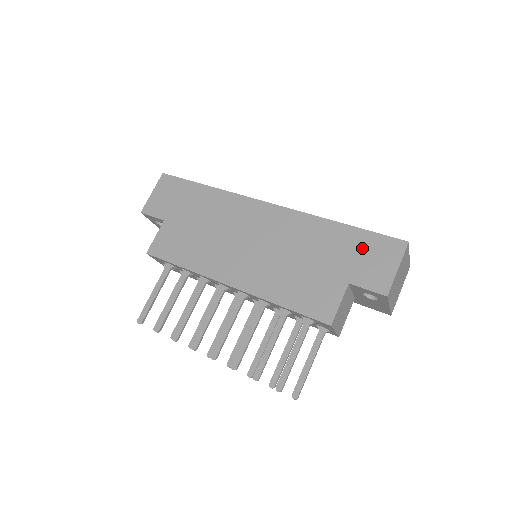
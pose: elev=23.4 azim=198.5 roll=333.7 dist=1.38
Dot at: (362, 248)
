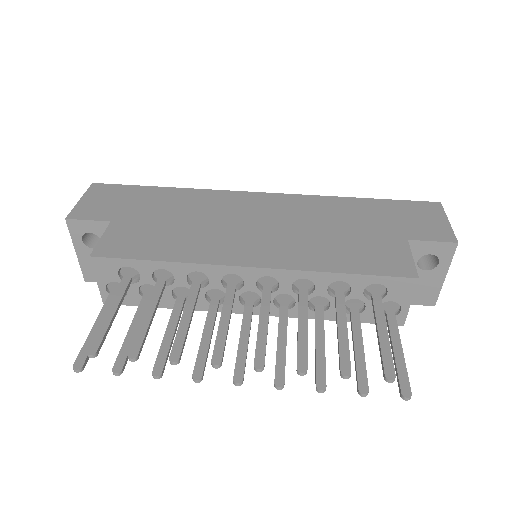
Dot at: (398, 212)
